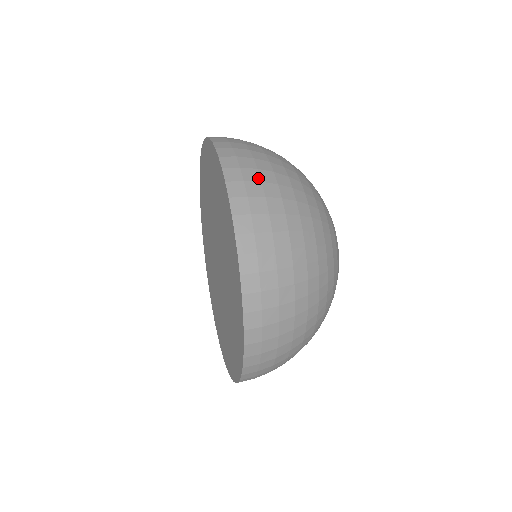
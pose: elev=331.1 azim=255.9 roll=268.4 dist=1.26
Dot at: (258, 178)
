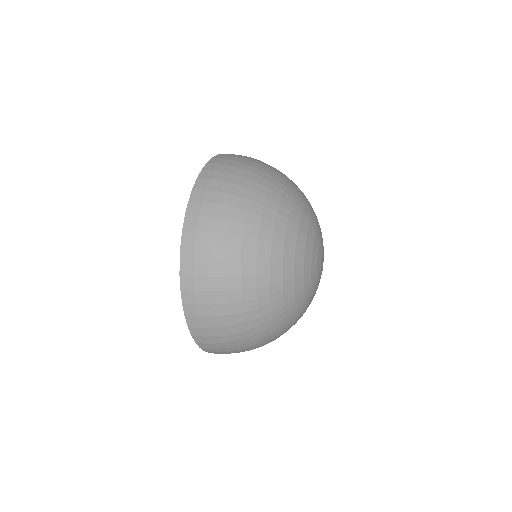
Dot at: (220, 189)
